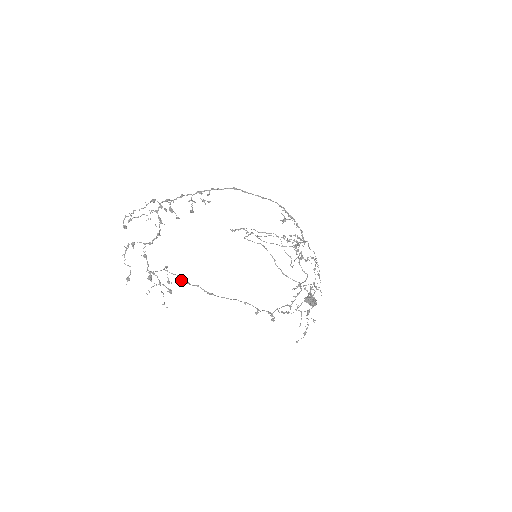
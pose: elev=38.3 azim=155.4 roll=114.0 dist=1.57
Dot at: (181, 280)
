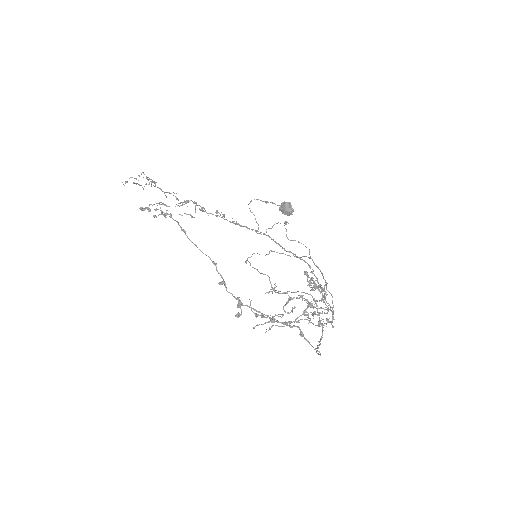
Dot at: occluded
